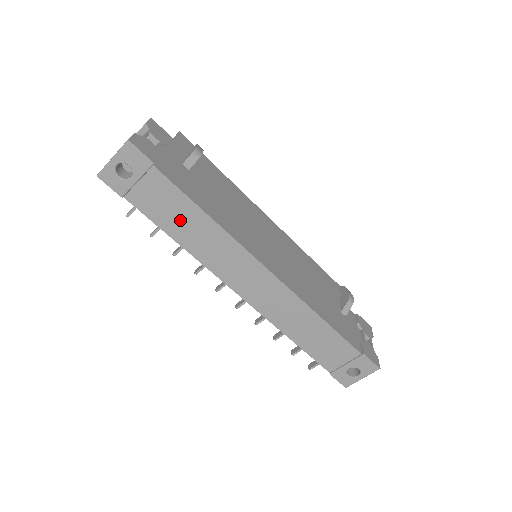
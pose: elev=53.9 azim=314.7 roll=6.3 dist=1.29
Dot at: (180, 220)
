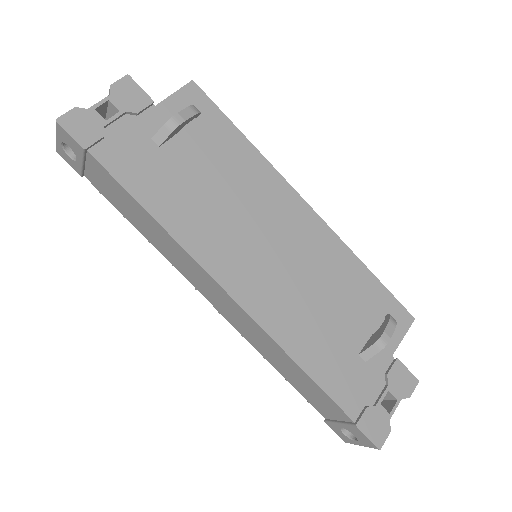
Dot at: (132, 212)
